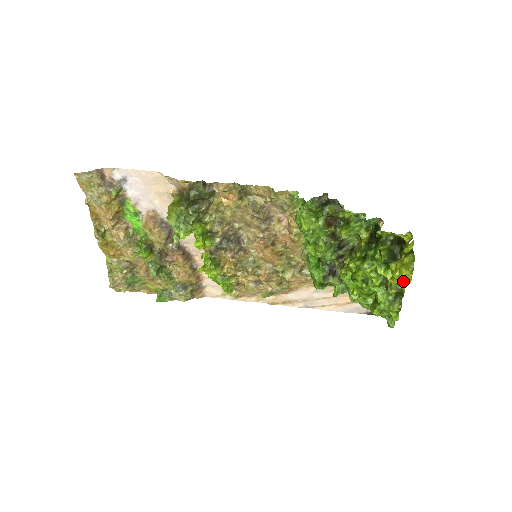
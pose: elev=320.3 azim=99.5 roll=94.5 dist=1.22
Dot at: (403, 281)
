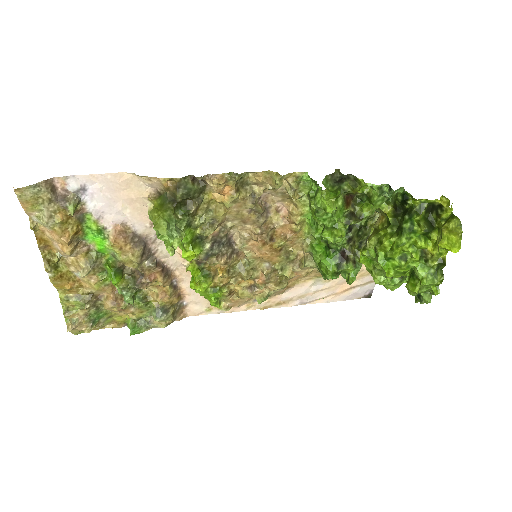
Dot at: (454, 249)
